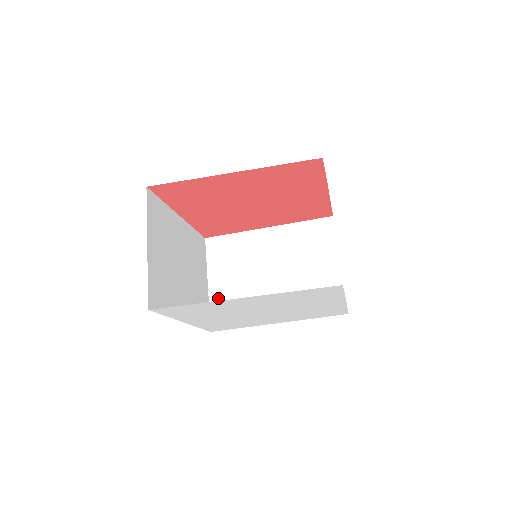
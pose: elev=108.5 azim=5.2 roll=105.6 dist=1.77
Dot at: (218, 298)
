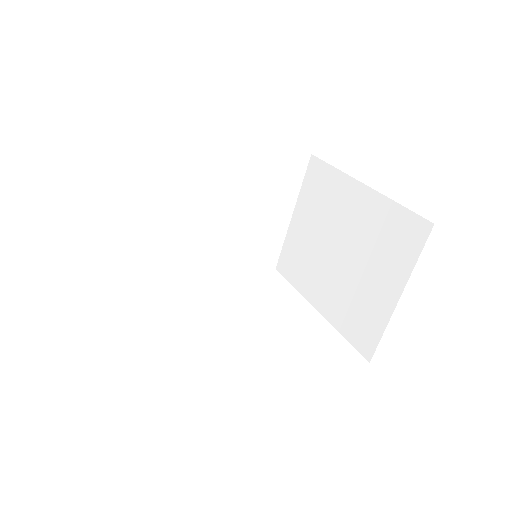
Dot at: (132, 234)
